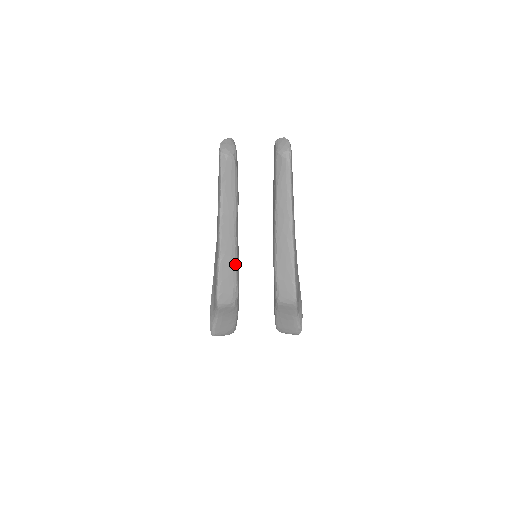
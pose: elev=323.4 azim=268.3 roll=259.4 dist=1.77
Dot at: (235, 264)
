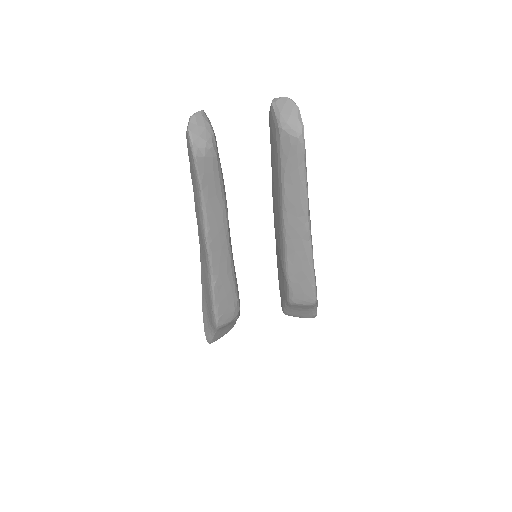
Dot at: (233, 279)
